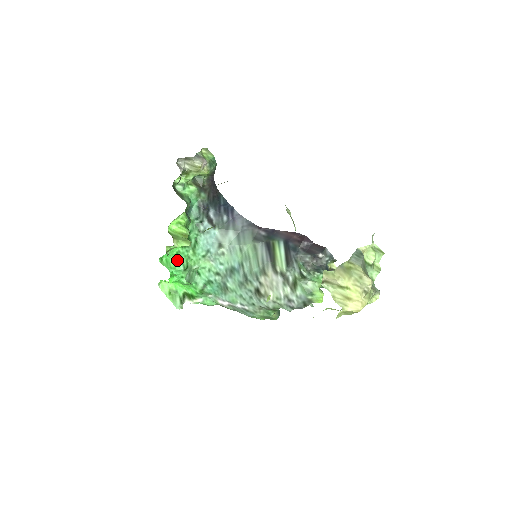
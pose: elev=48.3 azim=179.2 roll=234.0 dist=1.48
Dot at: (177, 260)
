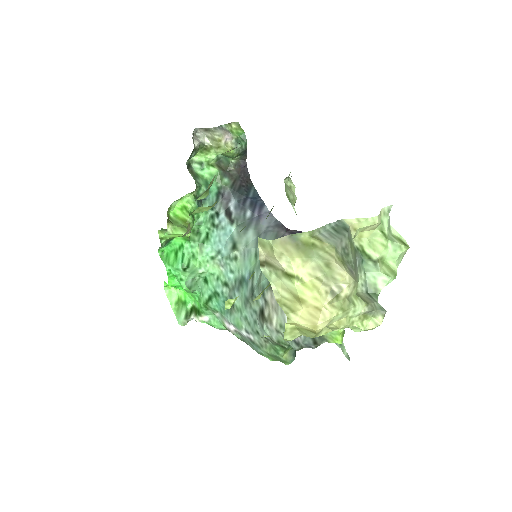
Dot at: (178, 256)
